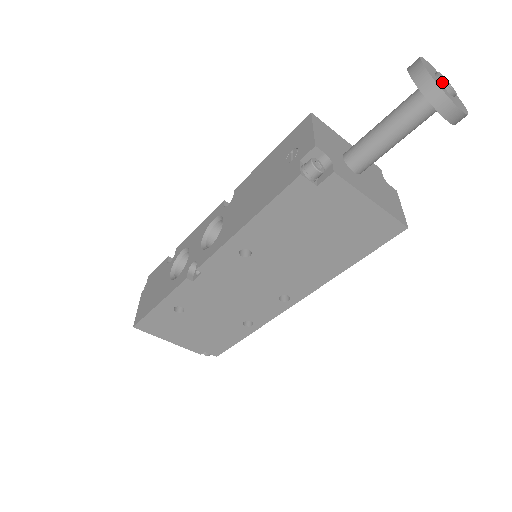
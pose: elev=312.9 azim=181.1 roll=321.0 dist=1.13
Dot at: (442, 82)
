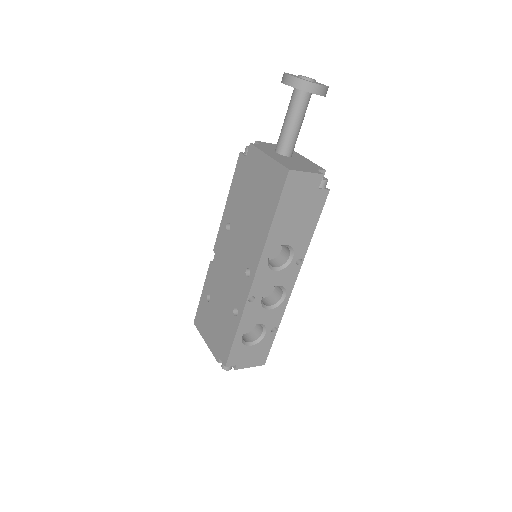
Dot at: (298, 76)
